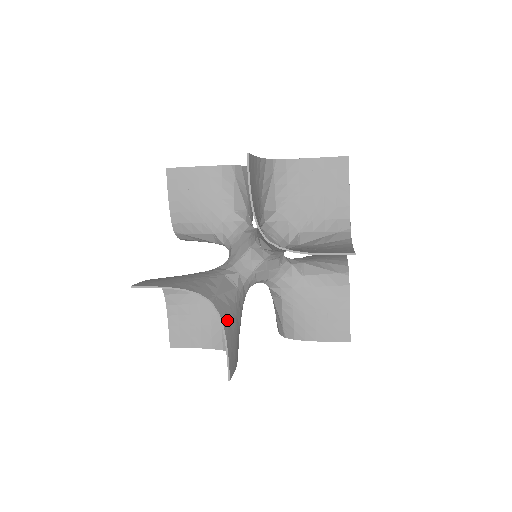
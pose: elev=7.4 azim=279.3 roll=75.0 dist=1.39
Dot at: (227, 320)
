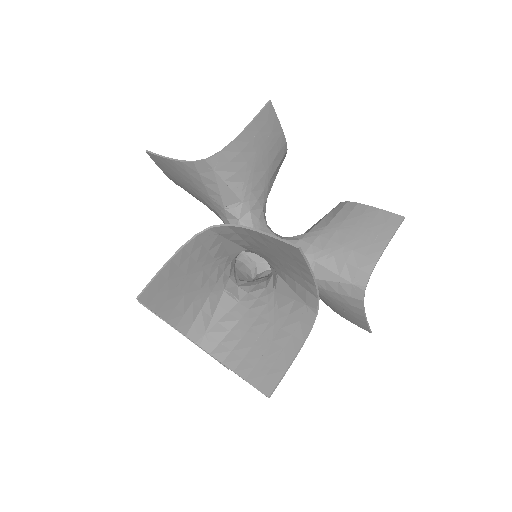
Dot at: occluded
